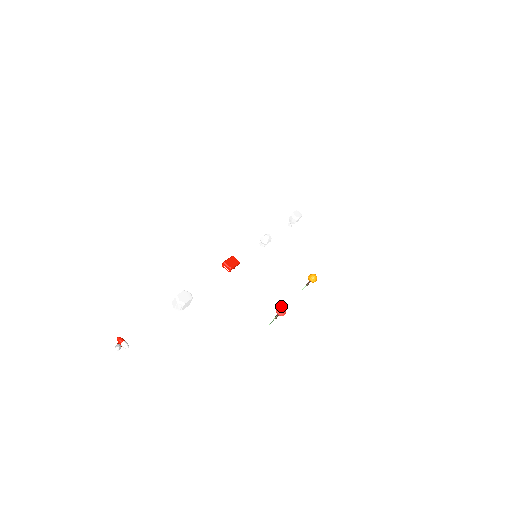
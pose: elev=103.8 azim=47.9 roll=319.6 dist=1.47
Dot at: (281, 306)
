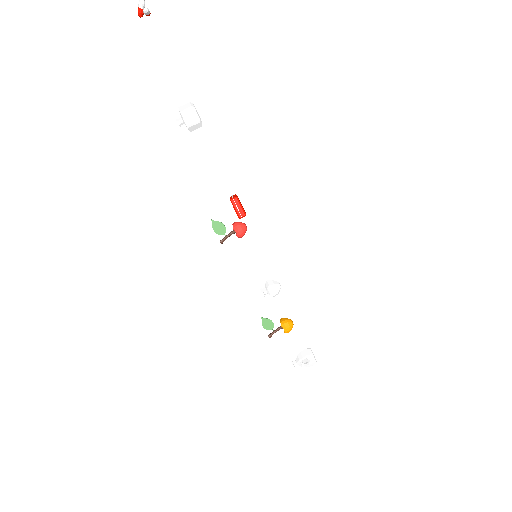
Dot at: (245, 226)
